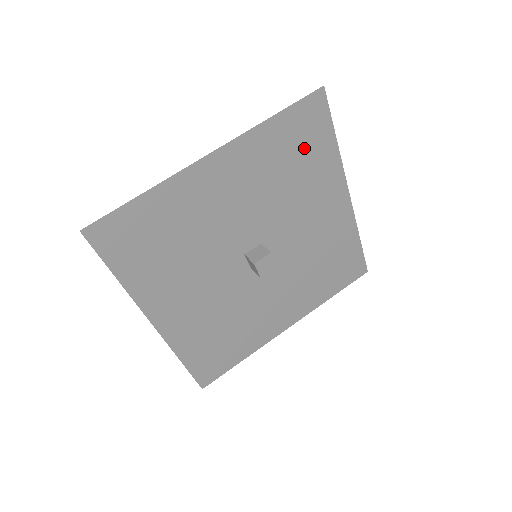
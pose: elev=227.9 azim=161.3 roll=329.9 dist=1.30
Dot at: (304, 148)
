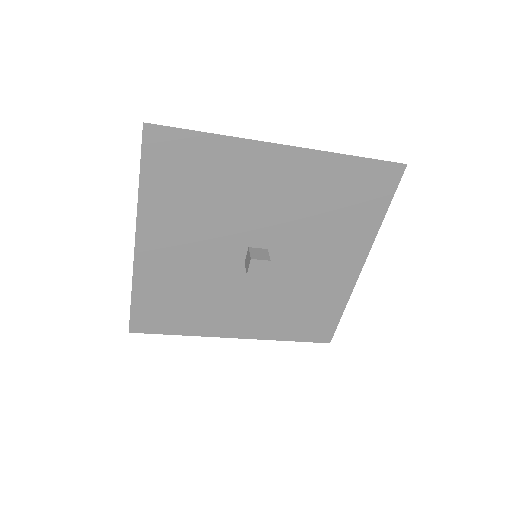
Dot at: (192, 170)
